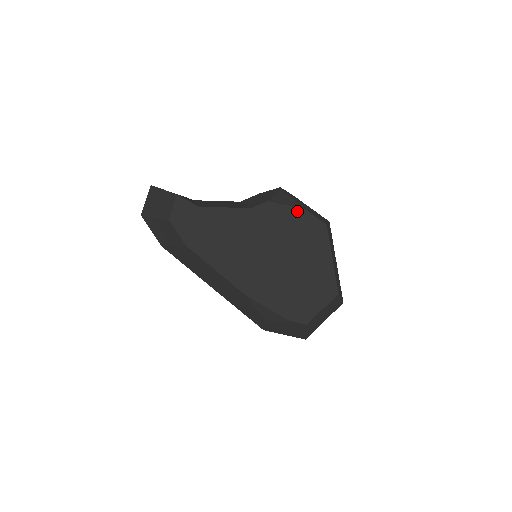
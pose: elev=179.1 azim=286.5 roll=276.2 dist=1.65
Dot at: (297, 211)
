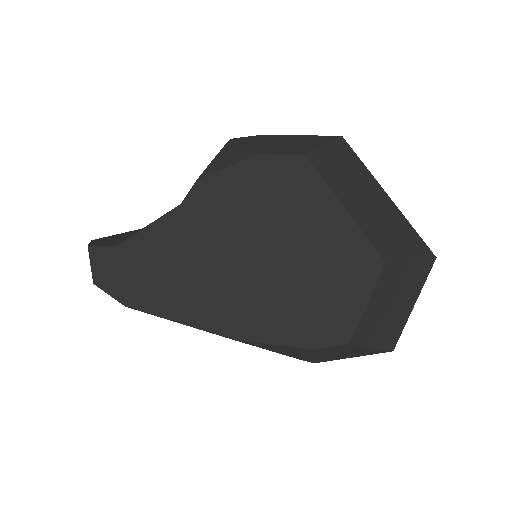
Dot at: (246, 166)
